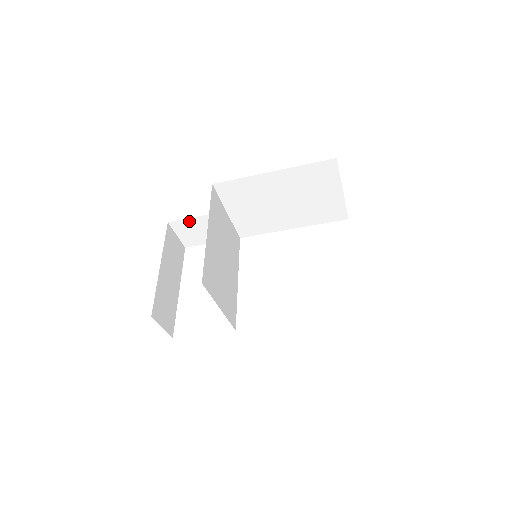
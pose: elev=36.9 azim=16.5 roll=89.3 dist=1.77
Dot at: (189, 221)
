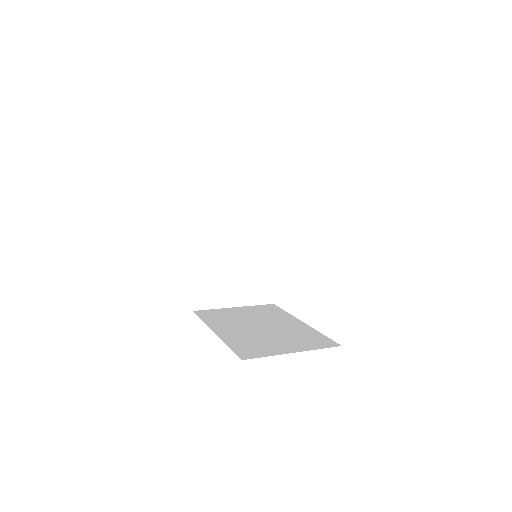
Dot at: occluded
